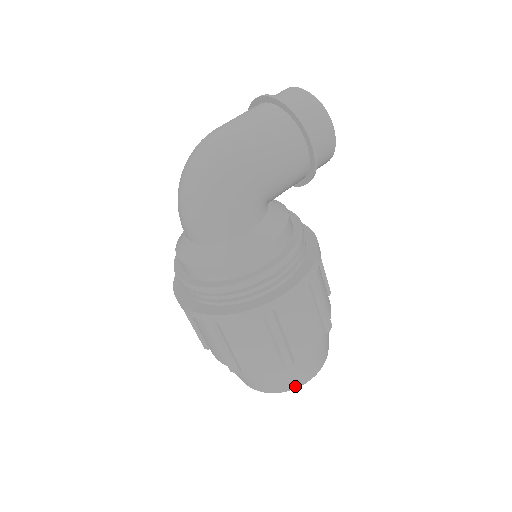
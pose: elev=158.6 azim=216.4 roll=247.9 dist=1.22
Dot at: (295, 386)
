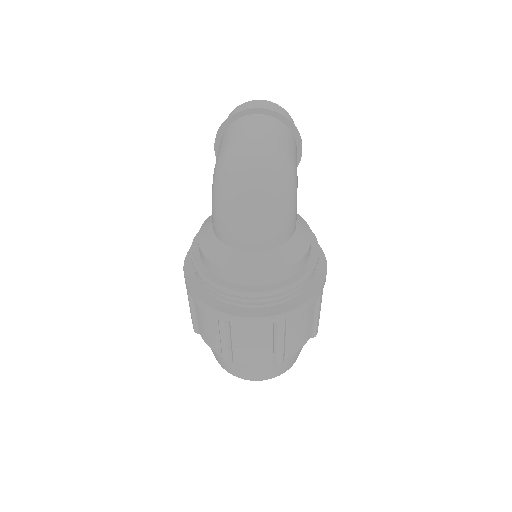
Dot at: (297, 357)
